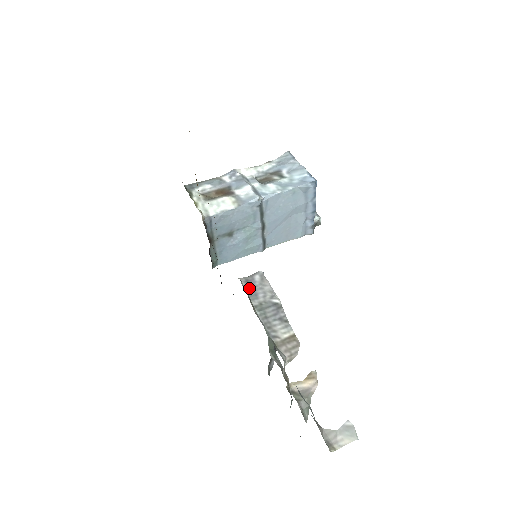
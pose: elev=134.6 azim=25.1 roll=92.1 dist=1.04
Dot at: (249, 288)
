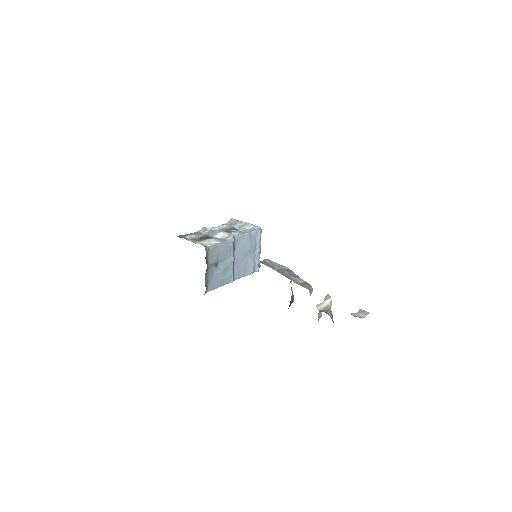
Dot at: (267, 265)
